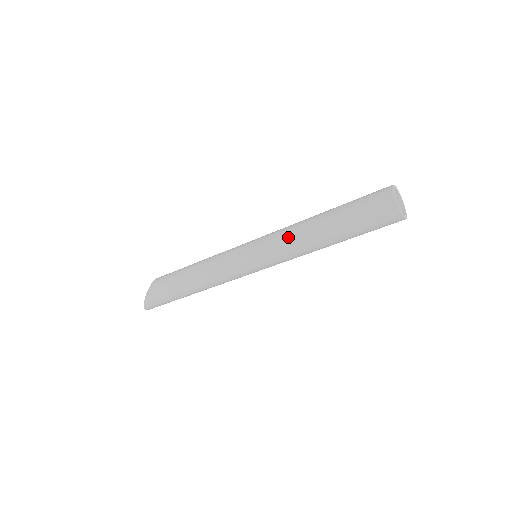
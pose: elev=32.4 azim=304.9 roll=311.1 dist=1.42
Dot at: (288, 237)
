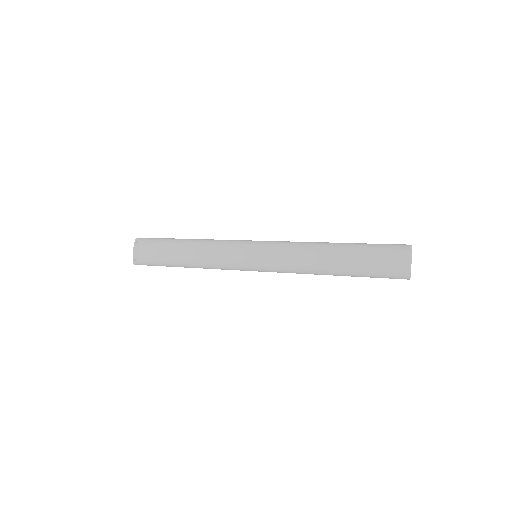
Dot at: (297, 271)
